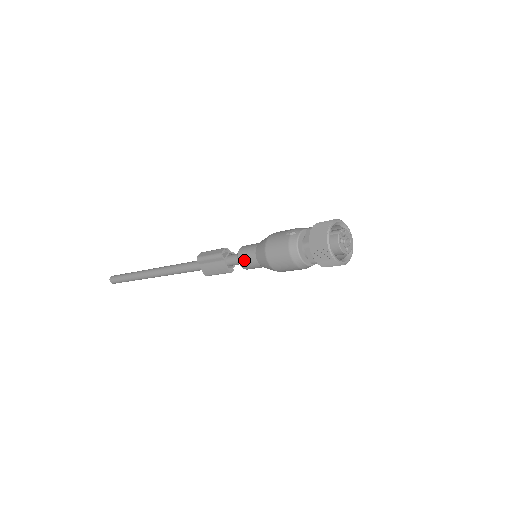
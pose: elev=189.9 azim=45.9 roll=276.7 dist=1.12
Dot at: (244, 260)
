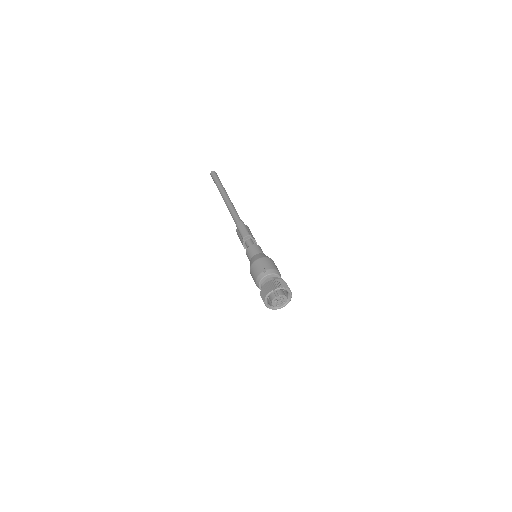
Dot at: (247, 254)
